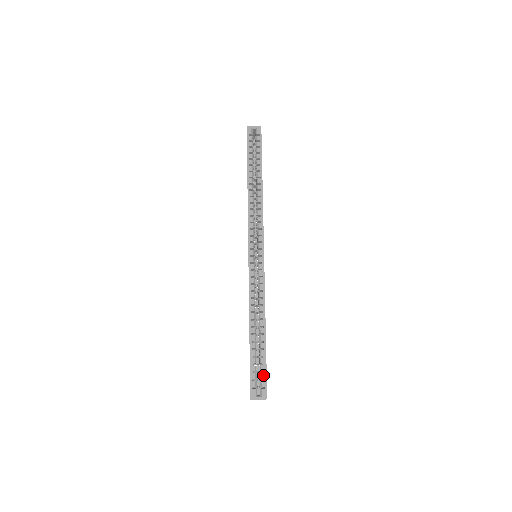
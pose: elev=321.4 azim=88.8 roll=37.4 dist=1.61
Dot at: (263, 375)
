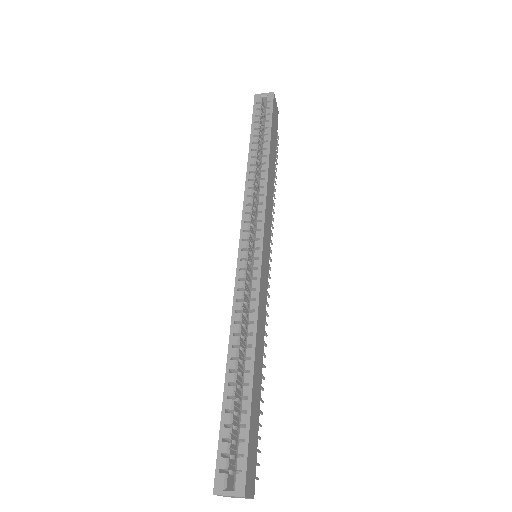
Dot at: (241, 447)
